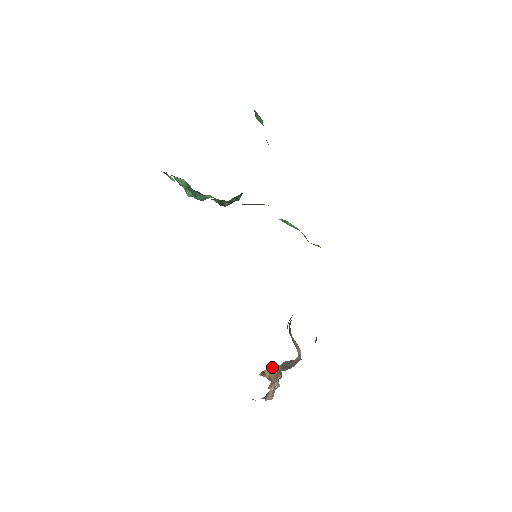
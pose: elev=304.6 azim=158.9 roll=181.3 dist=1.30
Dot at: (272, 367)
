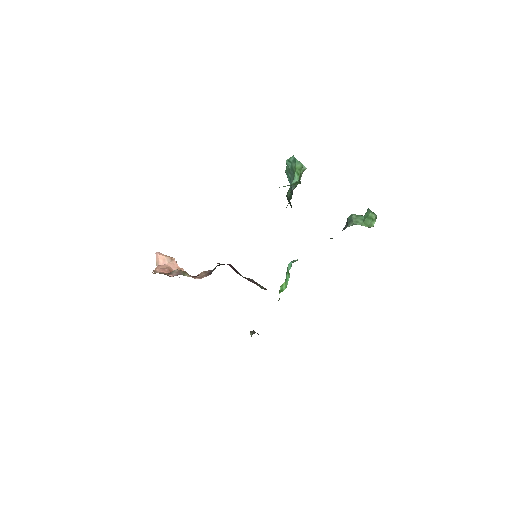
Dot at: occluded
